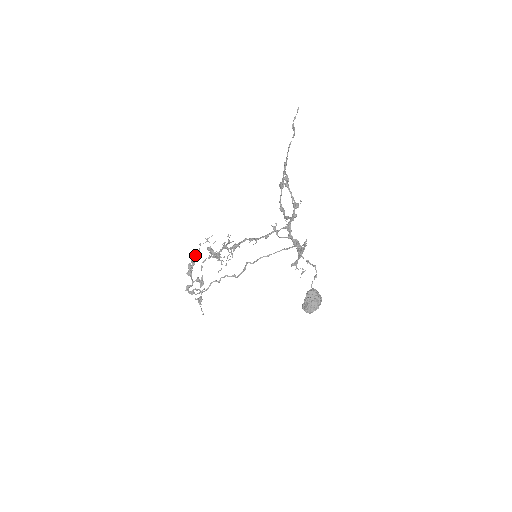
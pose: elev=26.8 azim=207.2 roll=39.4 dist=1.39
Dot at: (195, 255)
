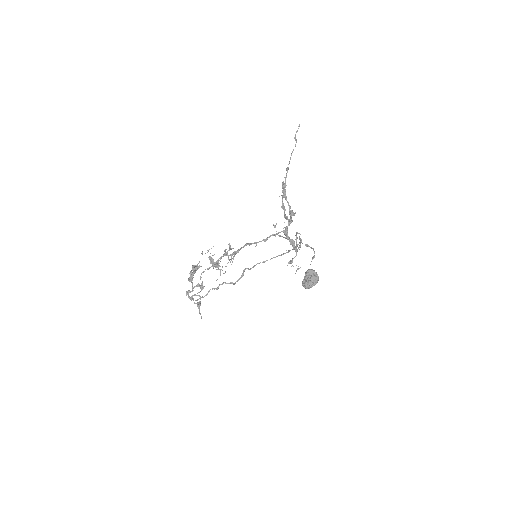
Dot at: (196, 265)
